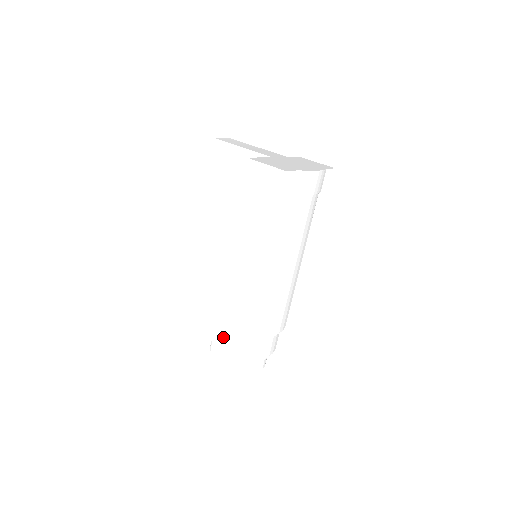
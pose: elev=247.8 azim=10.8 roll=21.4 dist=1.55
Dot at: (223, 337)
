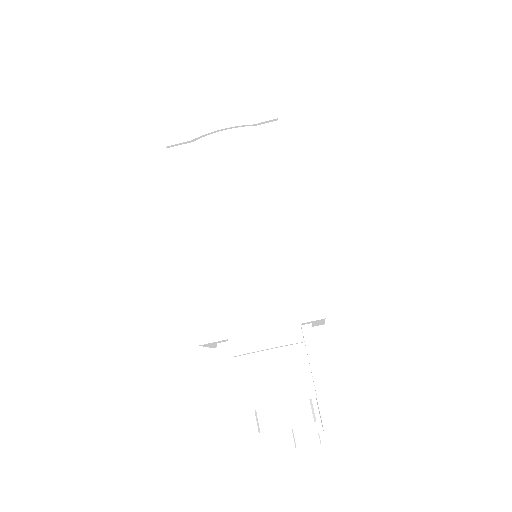
Dot at: occluded
